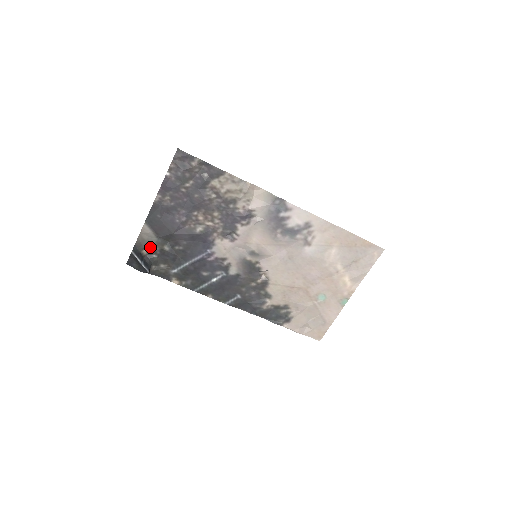
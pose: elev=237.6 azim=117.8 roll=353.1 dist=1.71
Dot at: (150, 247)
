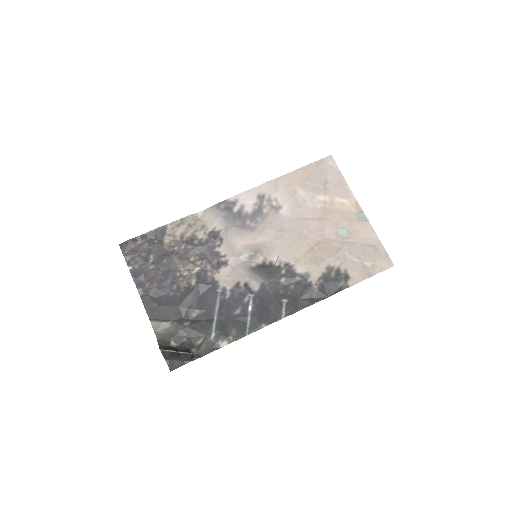
Dot at: (174, 336)
